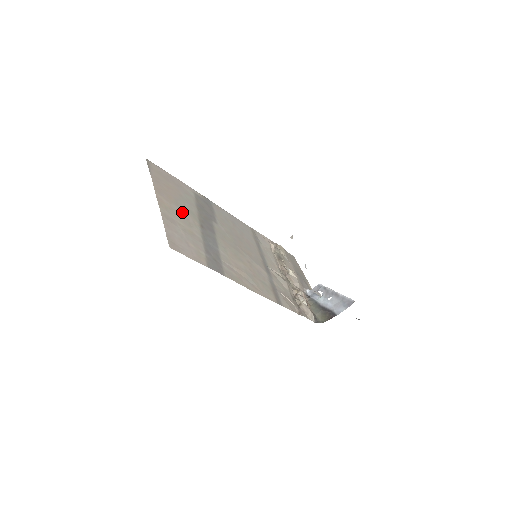
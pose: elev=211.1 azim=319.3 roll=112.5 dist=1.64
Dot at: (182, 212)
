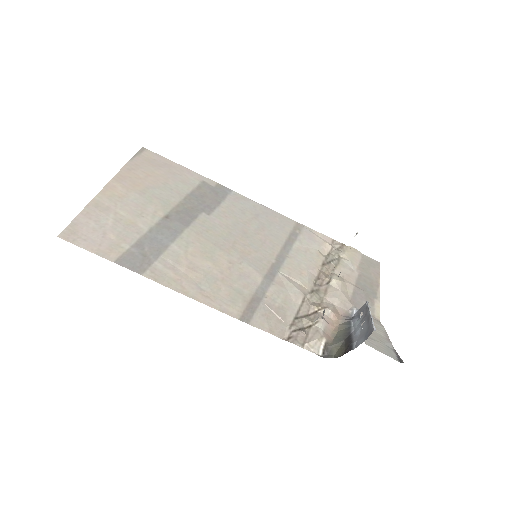
Dot at: (142, 201)
